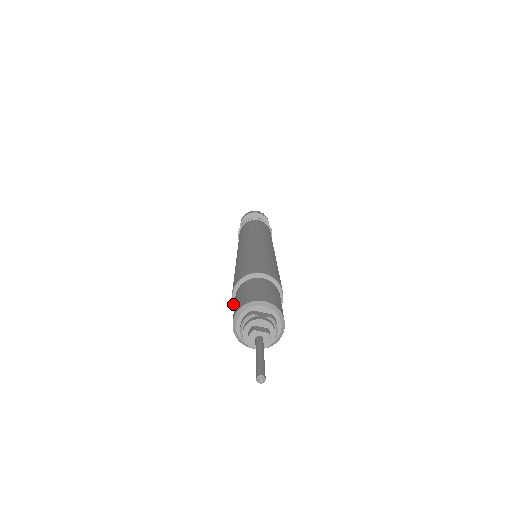
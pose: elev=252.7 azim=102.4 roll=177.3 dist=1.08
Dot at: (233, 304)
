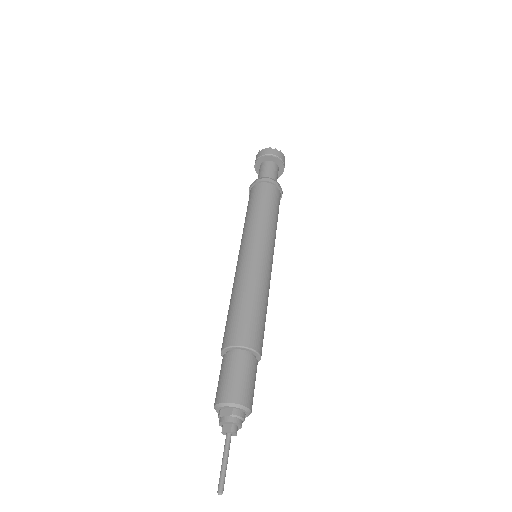
Dot at: occluded
